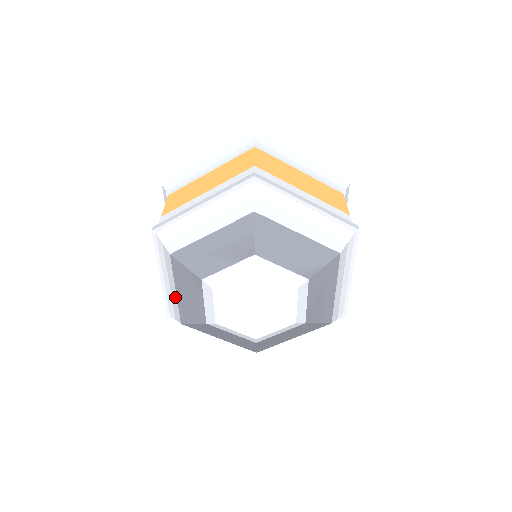
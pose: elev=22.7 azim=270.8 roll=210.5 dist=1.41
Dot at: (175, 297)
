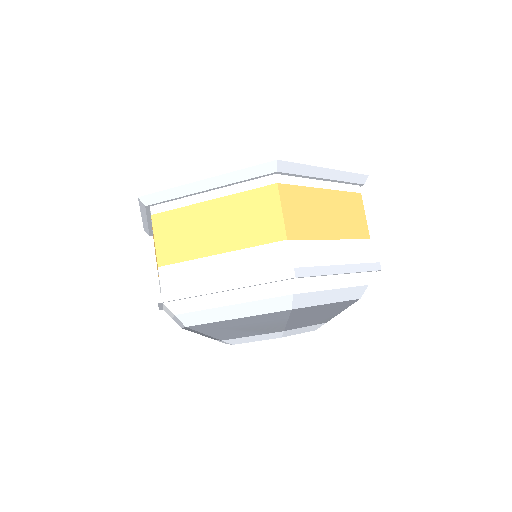
Dot at: (180, 325)
